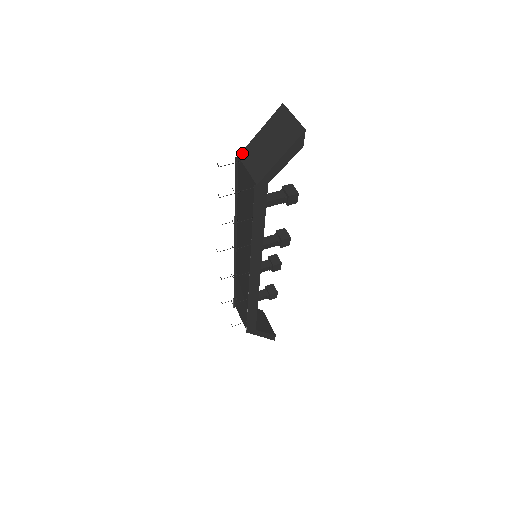
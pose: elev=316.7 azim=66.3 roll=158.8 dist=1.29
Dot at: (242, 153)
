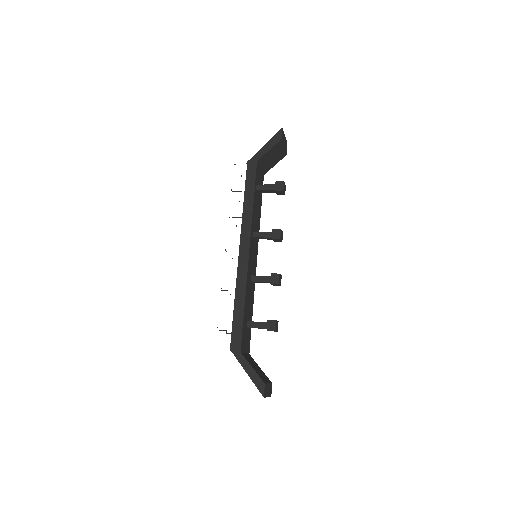
Dot at: occluded
